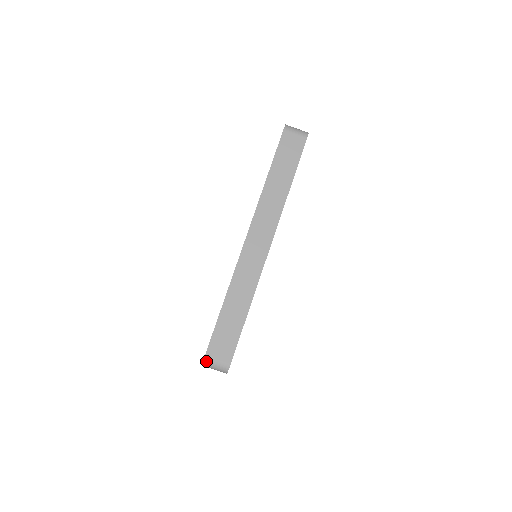
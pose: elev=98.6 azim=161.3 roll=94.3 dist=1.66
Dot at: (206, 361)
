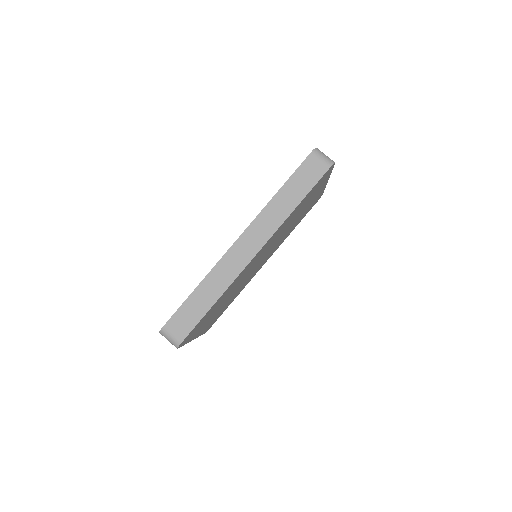
Dot at: (163, 331)
